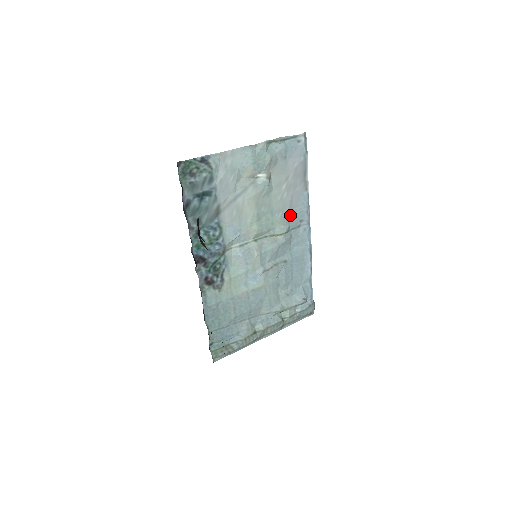
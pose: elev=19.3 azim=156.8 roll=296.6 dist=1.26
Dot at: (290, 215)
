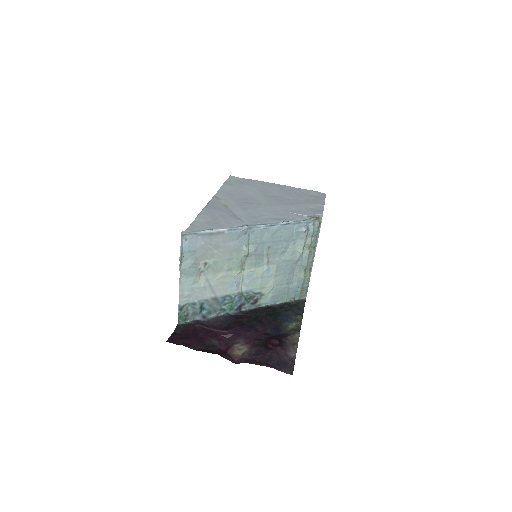
Dot at: (237, 245)
